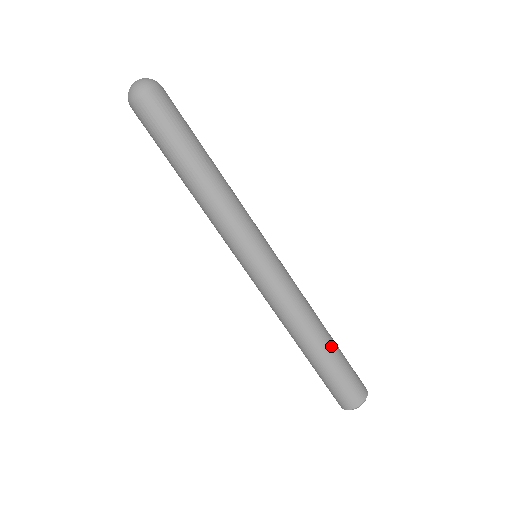
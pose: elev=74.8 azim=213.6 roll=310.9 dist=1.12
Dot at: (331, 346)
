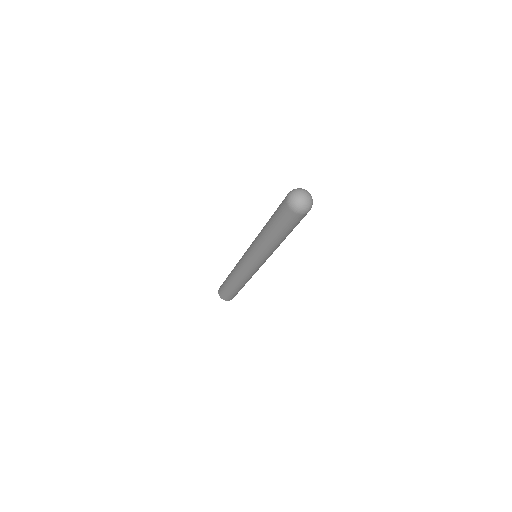
Dot at: occluded
